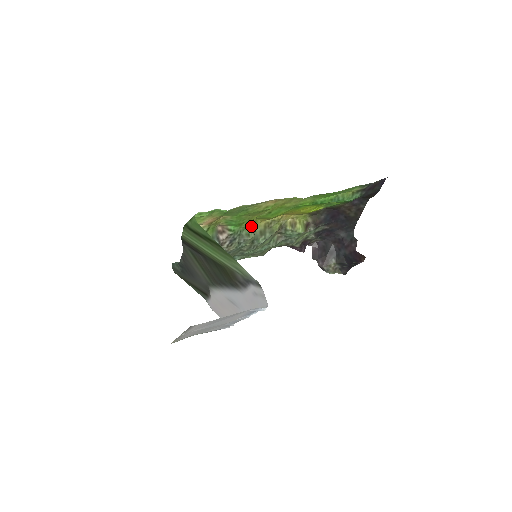
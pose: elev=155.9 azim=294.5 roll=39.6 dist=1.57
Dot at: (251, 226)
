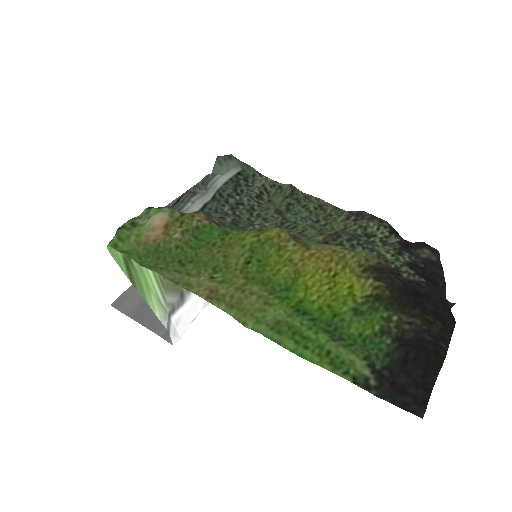
Dot at: (258, 230)
